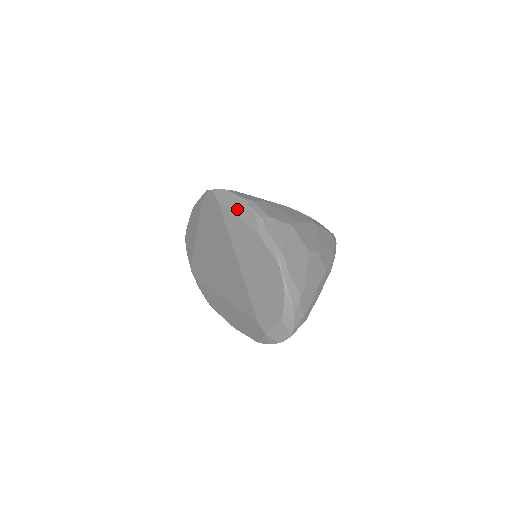
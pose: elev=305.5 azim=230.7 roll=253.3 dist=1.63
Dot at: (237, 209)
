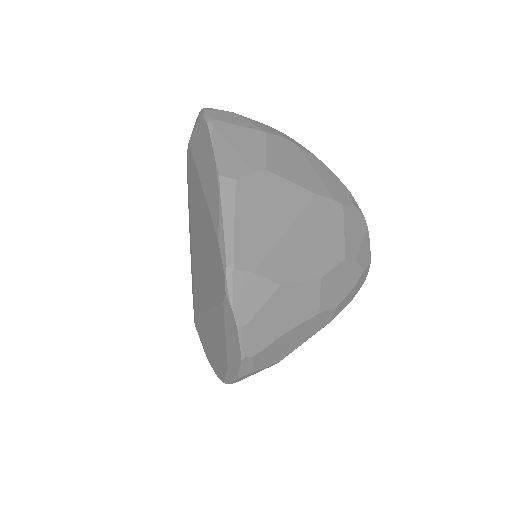
Dot at: (230, 340)
